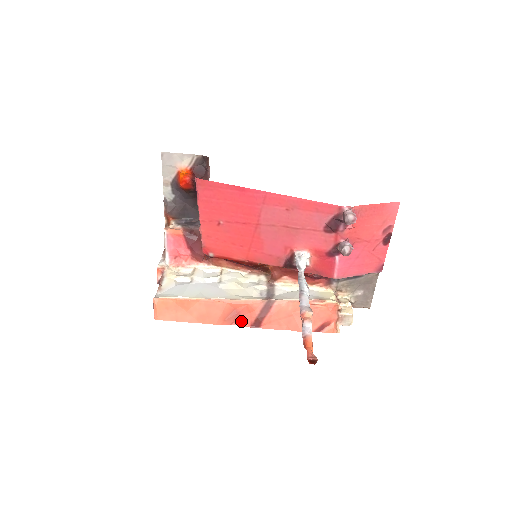
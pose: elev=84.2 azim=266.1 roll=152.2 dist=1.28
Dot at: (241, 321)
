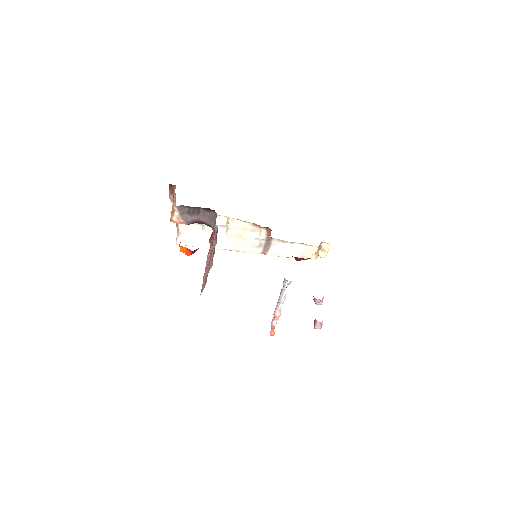
Dot at: occluded
